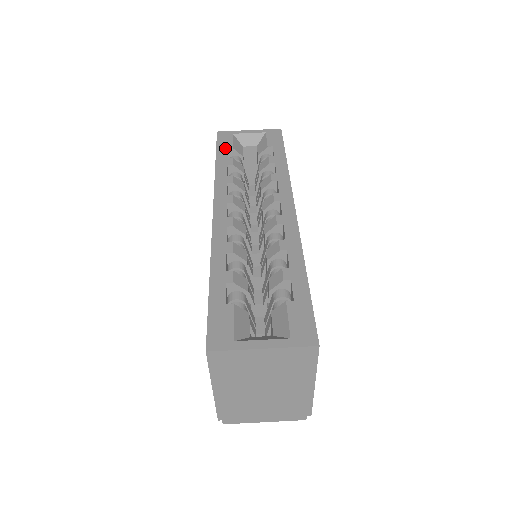
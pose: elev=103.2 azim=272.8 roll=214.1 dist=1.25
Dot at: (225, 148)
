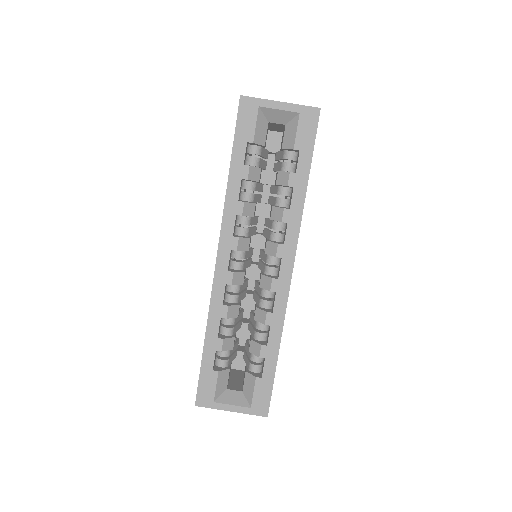
Dot at: (244, 141)
